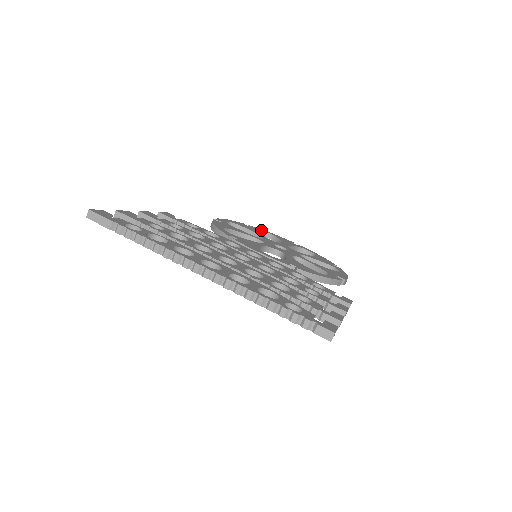
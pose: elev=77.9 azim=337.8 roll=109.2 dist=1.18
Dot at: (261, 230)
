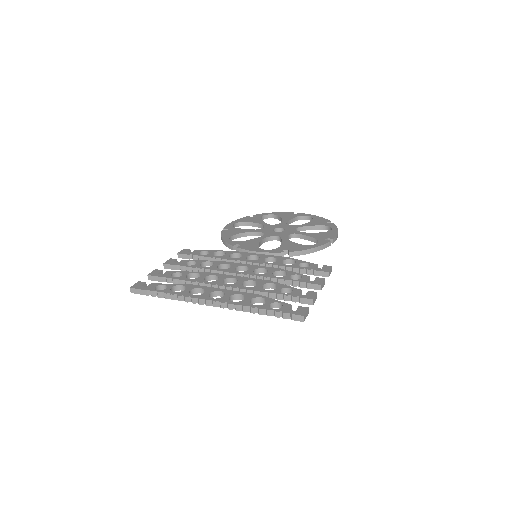
Dot at: (264, 215)
